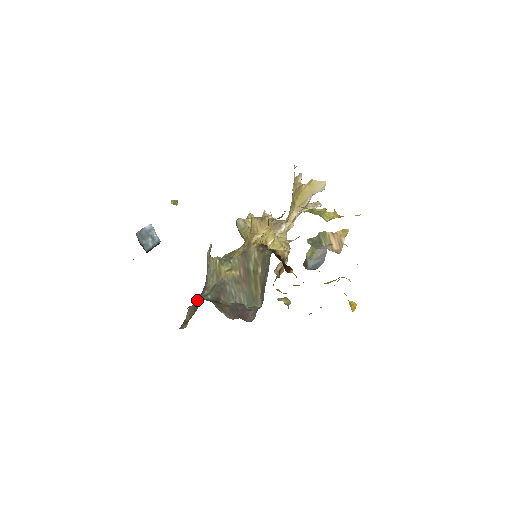
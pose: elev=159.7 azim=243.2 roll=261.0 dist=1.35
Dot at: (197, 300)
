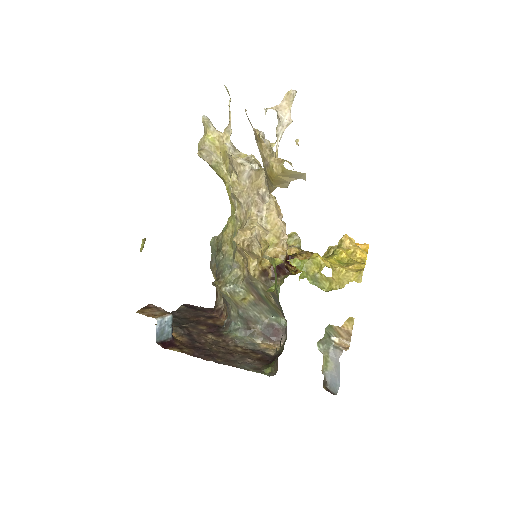
Dot at: (224, 302)
